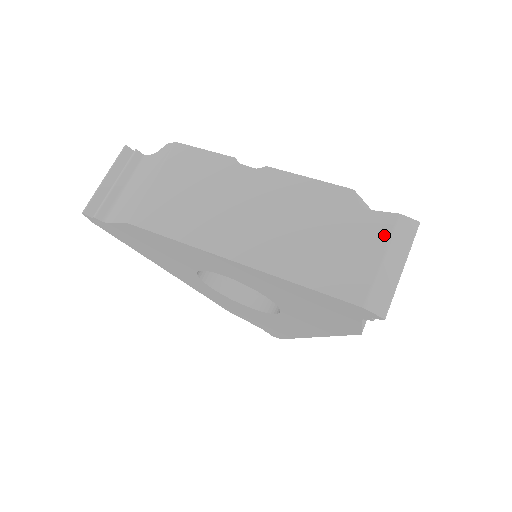
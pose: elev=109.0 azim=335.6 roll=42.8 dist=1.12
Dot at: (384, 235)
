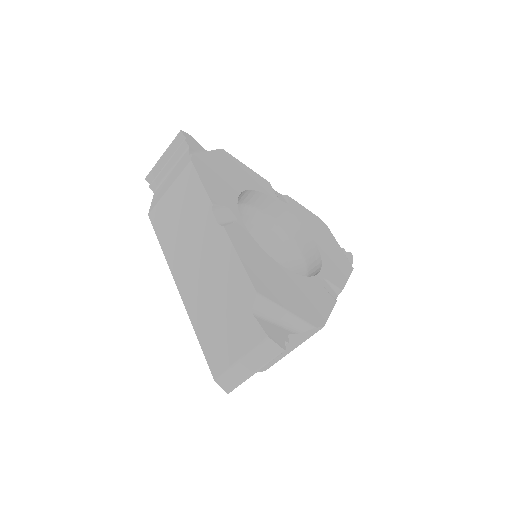
Dot at: (250, 344)
